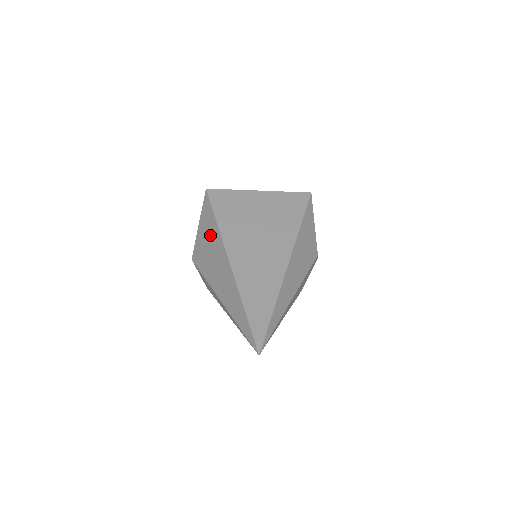
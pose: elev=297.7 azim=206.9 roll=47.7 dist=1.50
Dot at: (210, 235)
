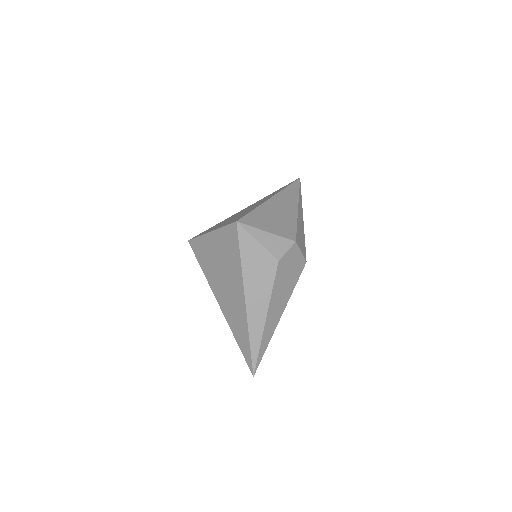
Dot at: occluded
